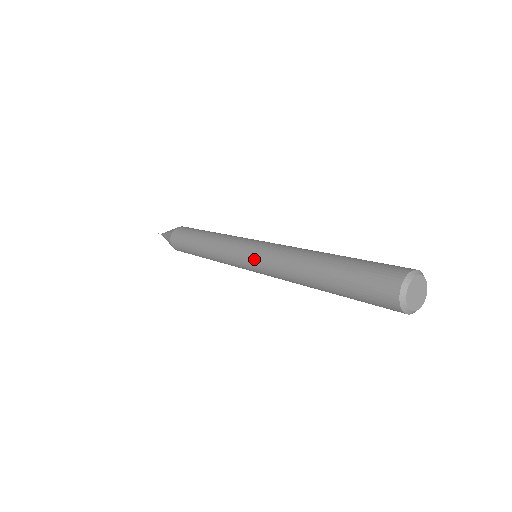
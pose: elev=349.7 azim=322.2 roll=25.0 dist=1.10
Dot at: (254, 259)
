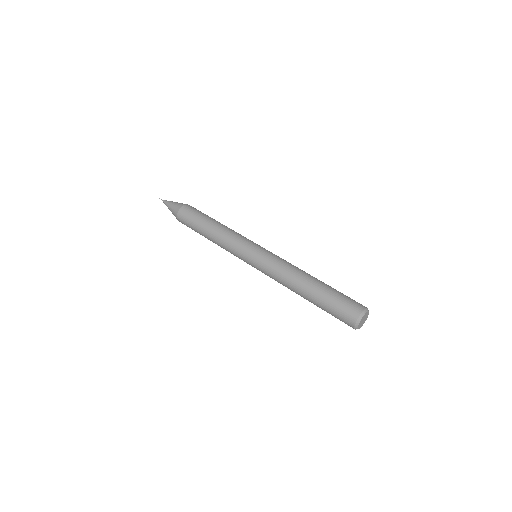
Dot at: (258, 267)
